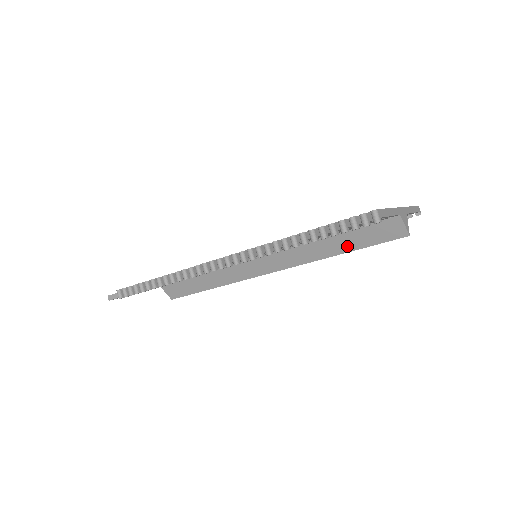
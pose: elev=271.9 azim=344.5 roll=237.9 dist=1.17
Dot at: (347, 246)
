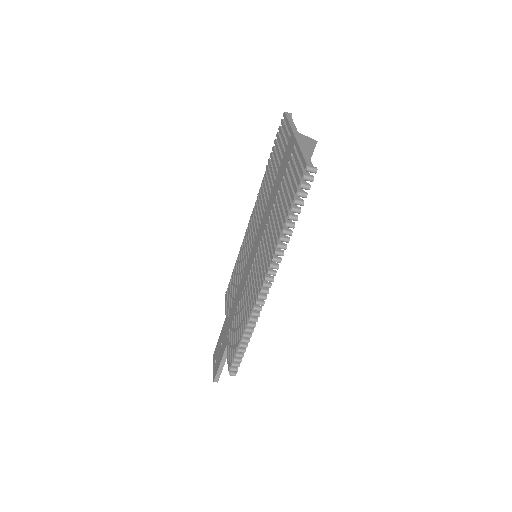
Dot at: occluded
